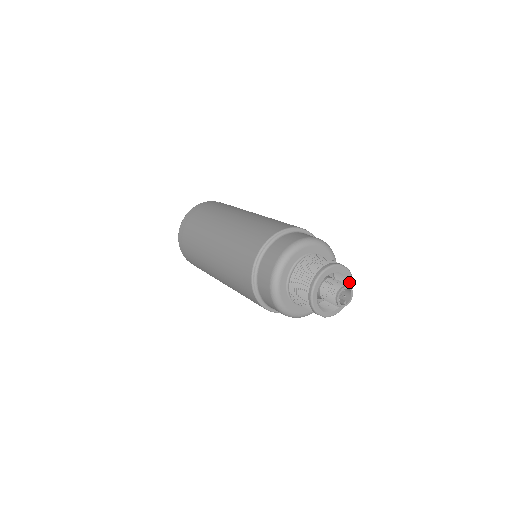
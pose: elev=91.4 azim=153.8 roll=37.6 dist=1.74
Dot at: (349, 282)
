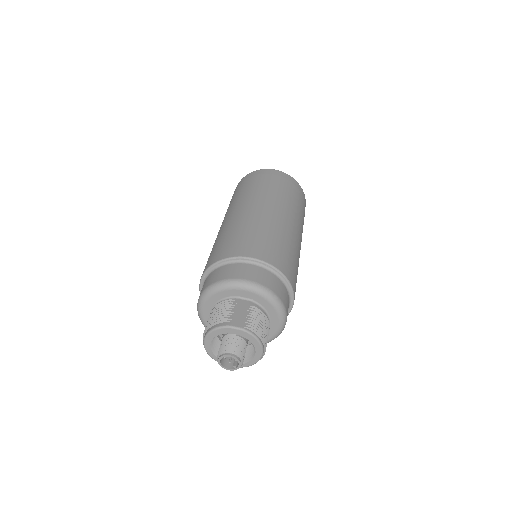
Dot at: (252, 340)
